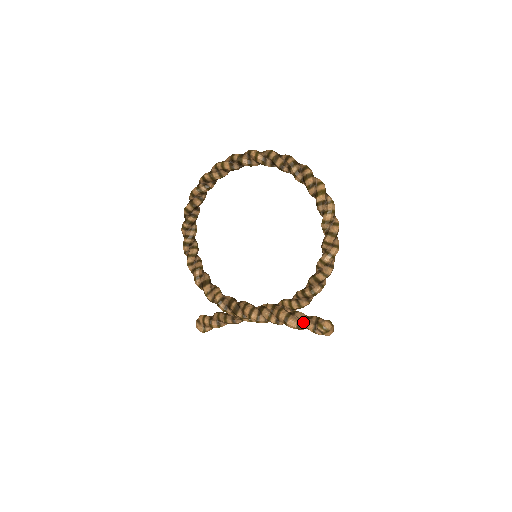
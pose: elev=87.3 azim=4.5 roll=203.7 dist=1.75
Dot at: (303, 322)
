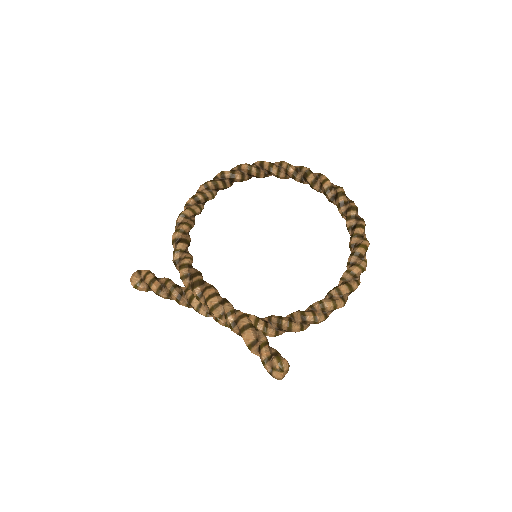
Dot at: (262, 342)
